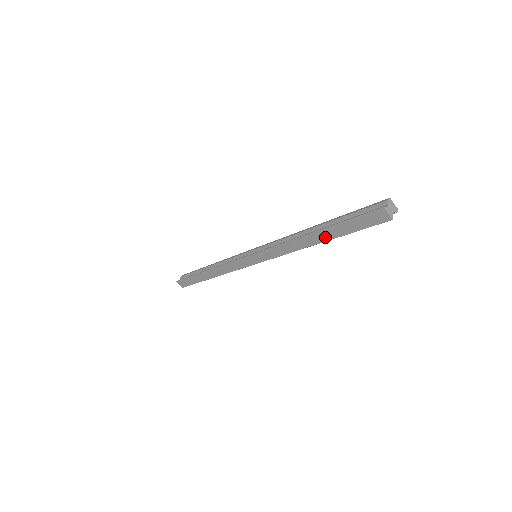
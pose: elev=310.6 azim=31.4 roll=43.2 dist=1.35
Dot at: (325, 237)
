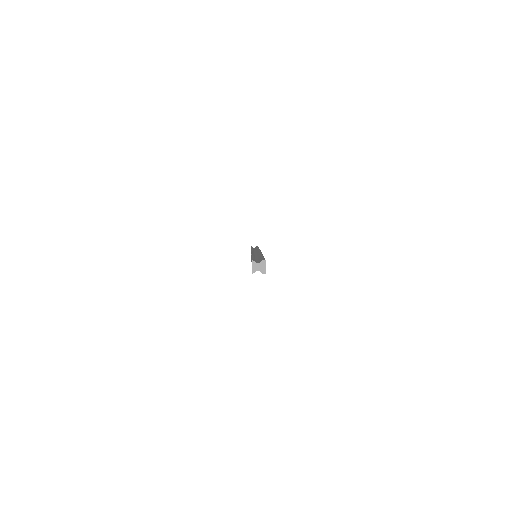
Dot at: occluded
